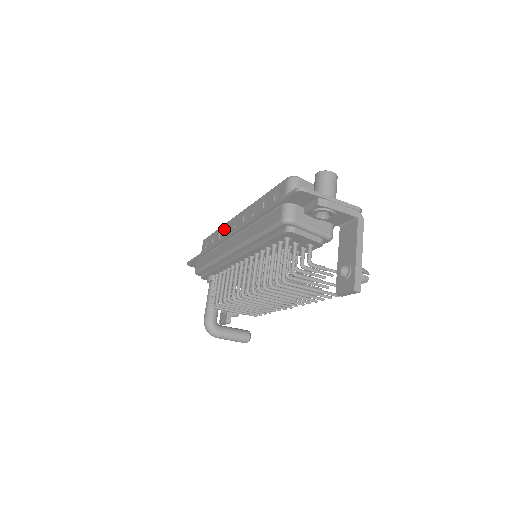
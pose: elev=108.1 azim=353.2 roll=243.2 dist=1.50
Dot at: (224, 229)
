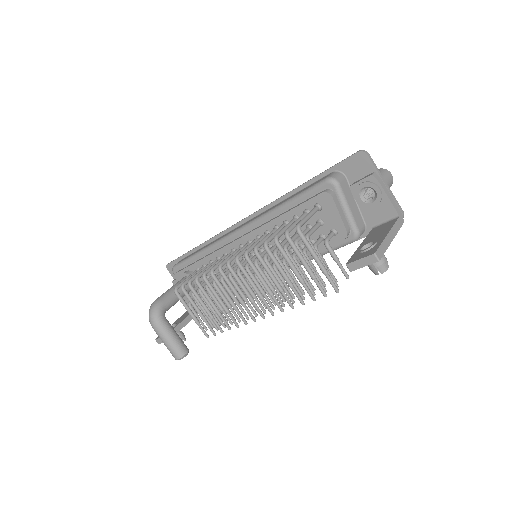
Dot at: occluded
